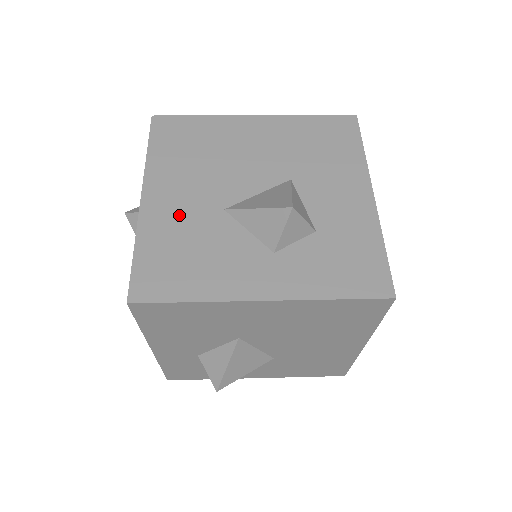
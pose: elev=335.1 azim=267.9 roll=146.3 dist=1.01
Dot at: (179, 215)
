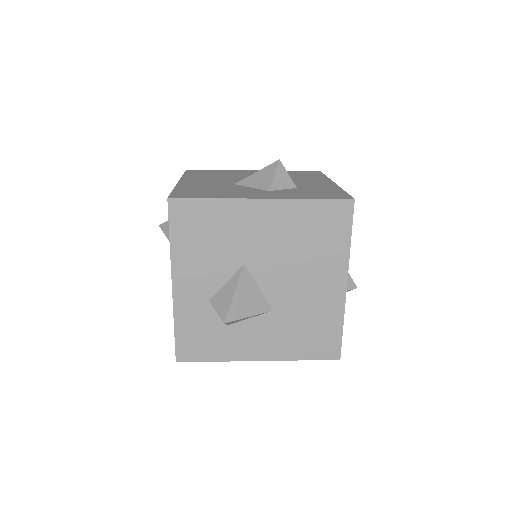
Dot at: (204, 184)
